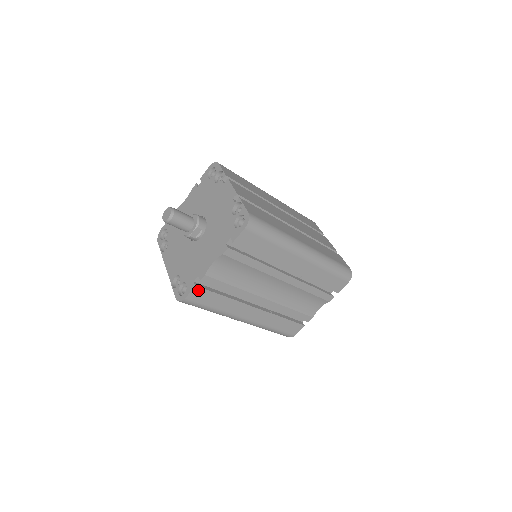
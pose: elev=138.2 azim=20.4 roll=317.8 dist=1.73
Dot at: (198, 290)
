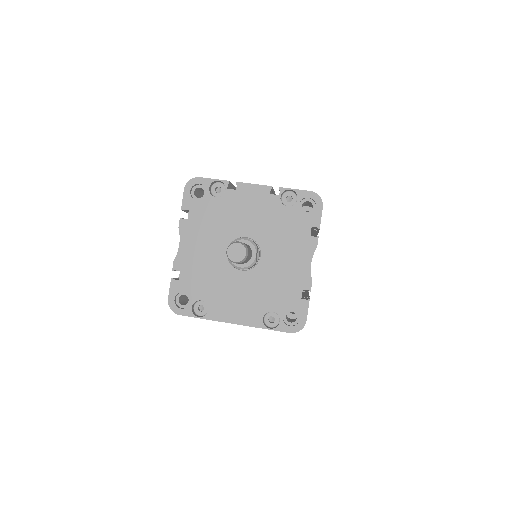
Dot at: (308, 303)
